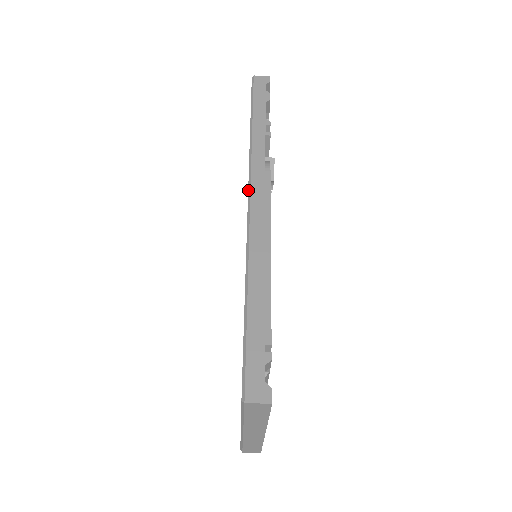
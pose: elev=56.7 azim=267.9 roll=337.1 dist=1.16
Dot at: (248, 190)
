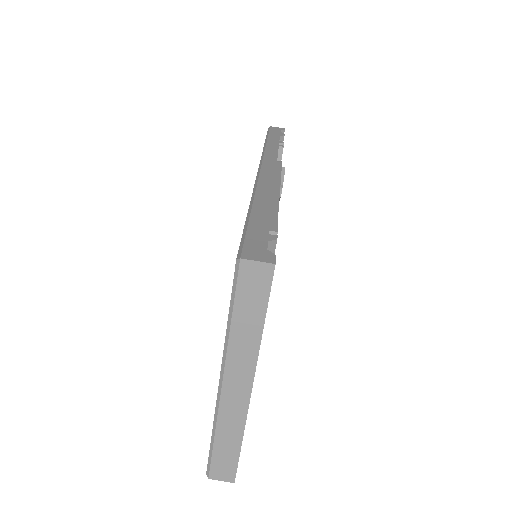
Dot at: occluded
